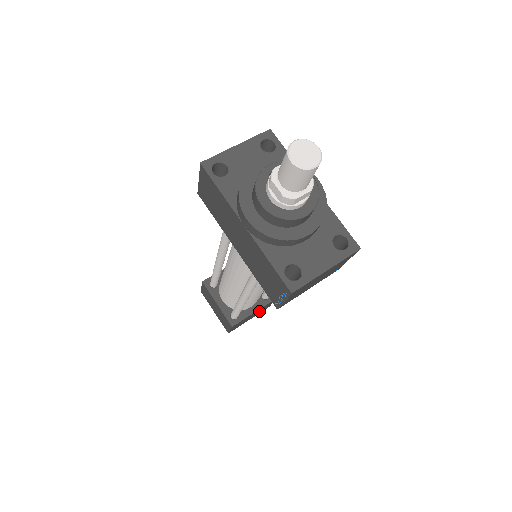
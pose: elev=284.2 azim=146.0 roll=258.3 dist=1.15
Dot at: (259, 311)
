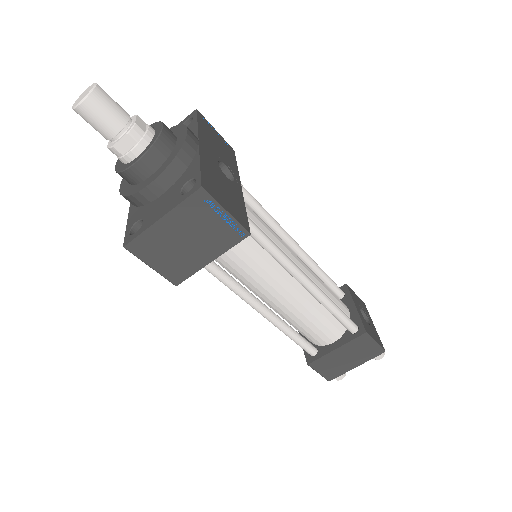
Dot at: (357, 352)
